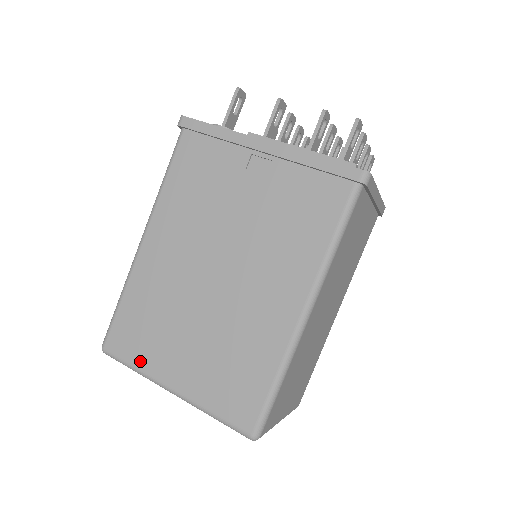
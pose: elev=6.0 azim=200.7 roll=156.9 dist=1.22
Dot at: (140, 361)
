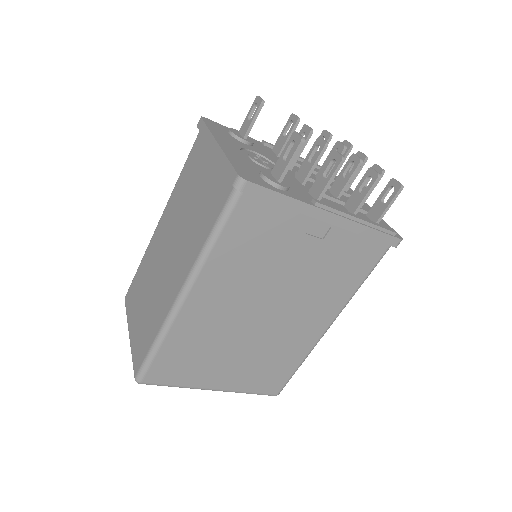
Dot at: (184, 382)
